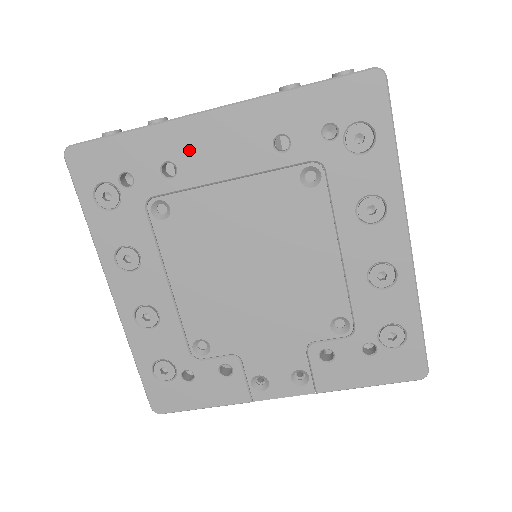
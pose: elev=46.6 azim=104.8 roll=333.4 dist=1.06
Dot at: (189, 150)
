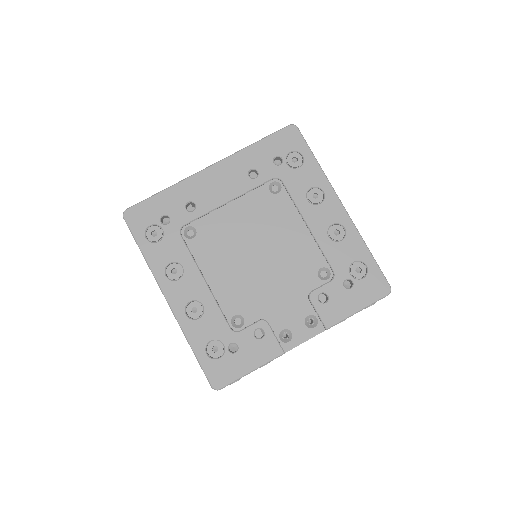
Dot at: (201, 192)
